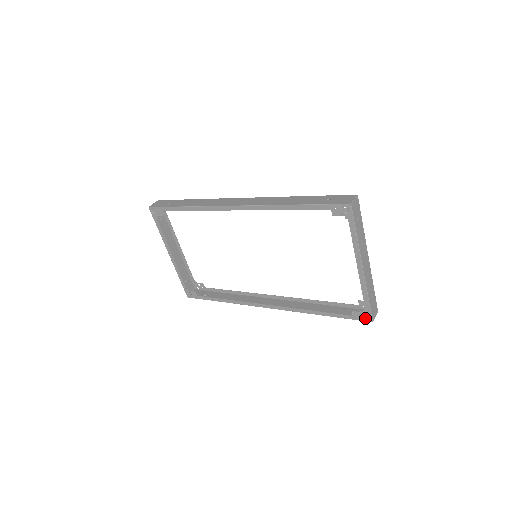
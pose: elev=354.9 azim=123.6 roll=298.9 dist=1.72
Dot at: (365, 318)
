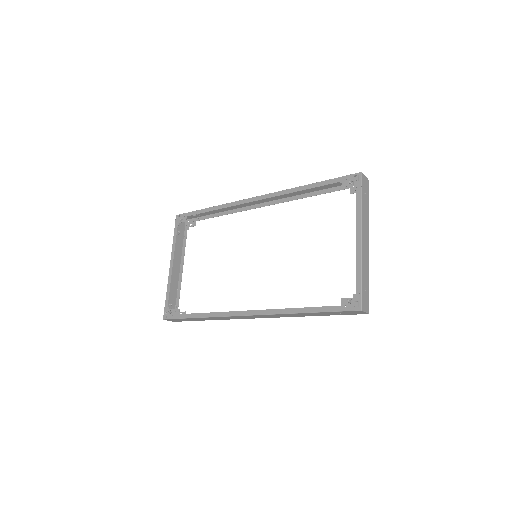
Dot at: (354, 306)
